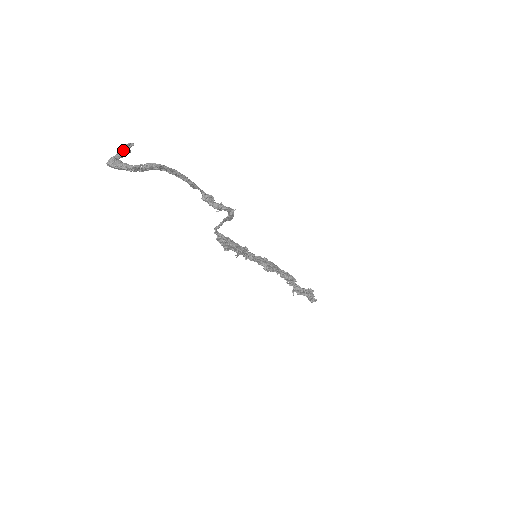
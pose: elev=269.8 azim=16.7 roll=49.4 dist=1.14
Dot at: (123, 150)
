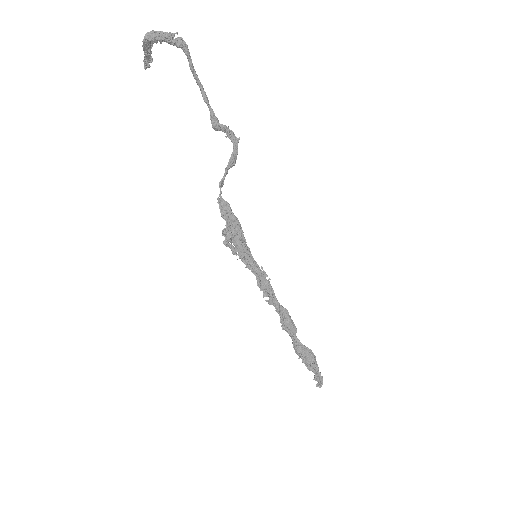
Dot at: (147, 55)
